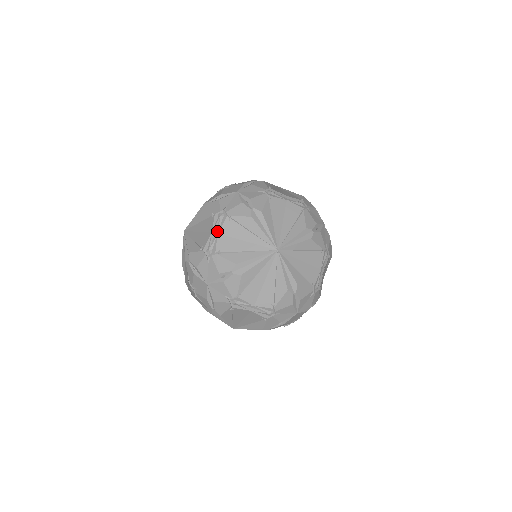
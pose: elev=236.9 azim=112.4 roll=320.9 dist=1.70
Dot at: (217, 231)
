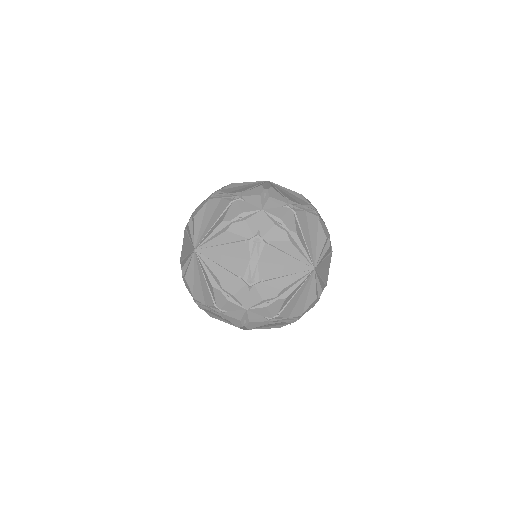
Dot at: (256, 259)
